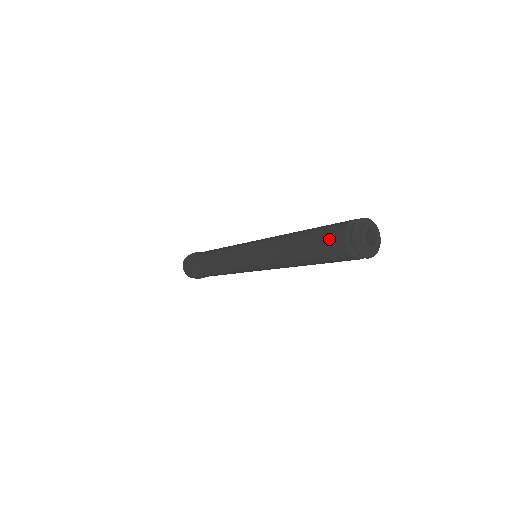
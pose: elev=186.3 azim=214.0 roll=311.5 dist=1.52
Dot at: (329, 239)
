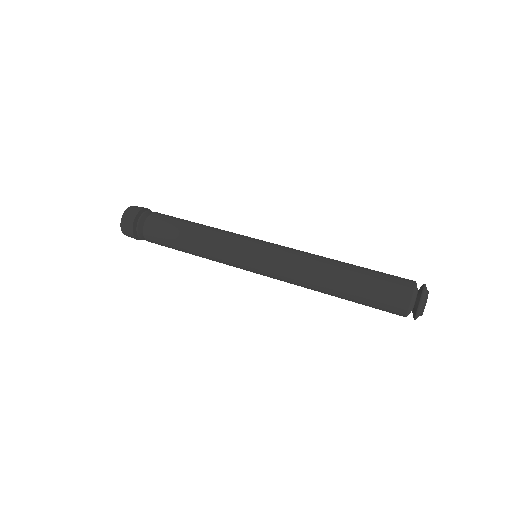
Dot at: (390, 296)
